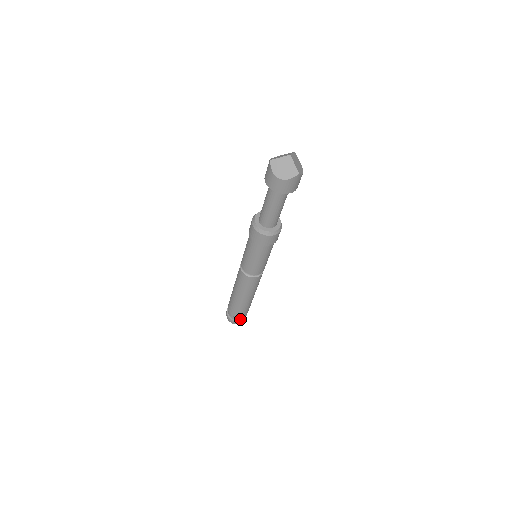
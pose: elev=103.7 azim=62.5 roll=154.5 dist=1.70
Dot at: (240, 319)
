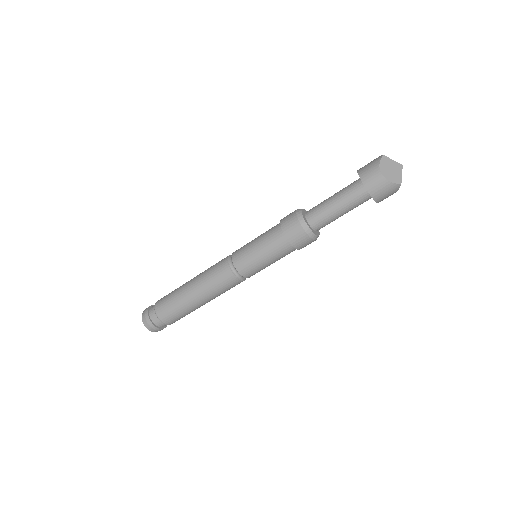
Dot at: (158, 325)
